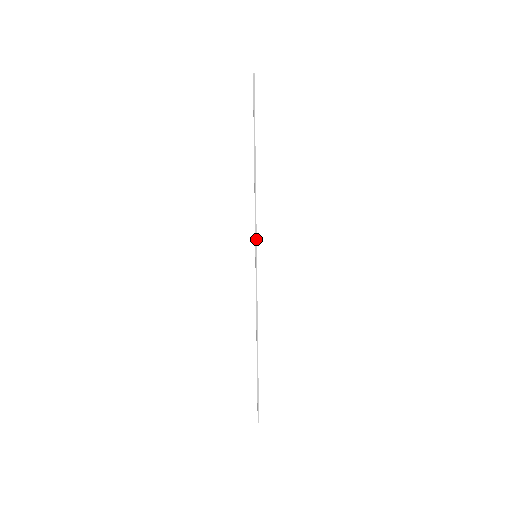
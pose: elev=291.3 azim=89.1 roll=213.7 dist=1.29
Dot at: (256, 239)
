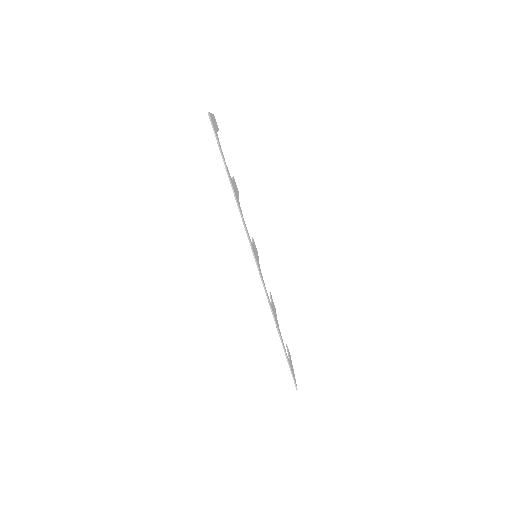
Dot at: (251, 245)
